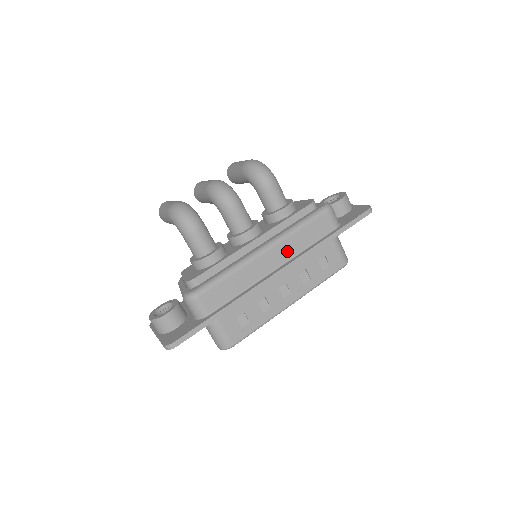
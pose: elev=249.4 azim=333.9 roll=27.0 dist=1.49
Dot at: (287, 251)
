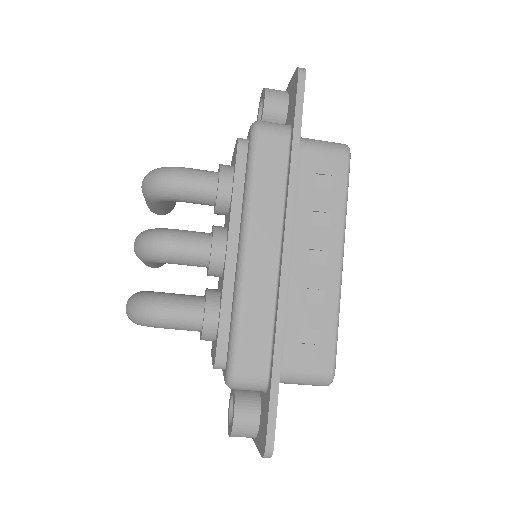
Dot at: (269, 221)
